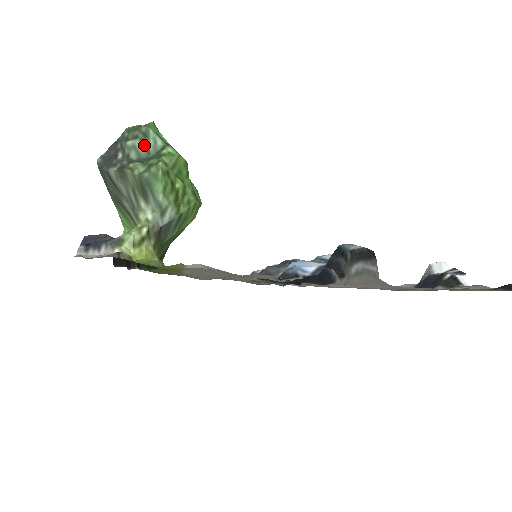
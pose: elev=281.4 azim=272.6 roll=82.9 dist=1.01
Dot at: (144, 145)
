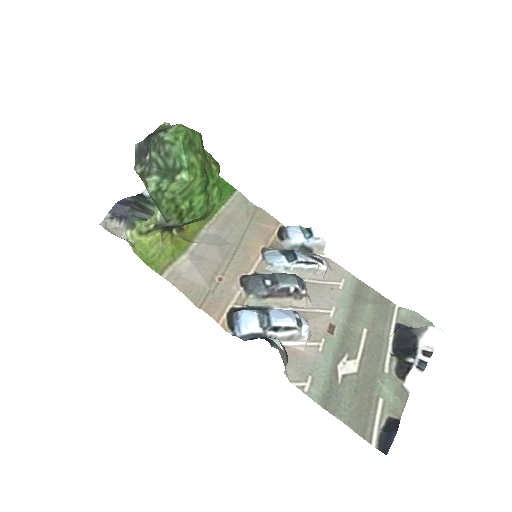
Dot at: (164, 162)
